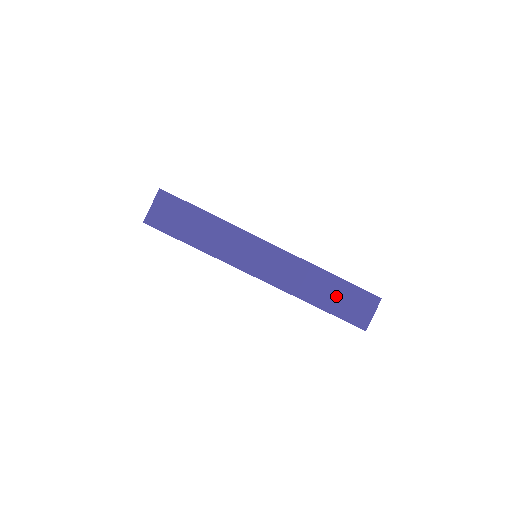
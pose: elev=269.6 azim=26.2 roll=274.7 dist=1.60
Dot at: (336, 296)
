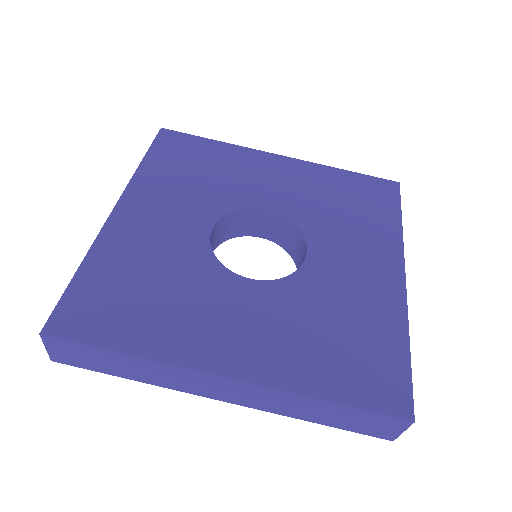
Dot at: (340, 417)
